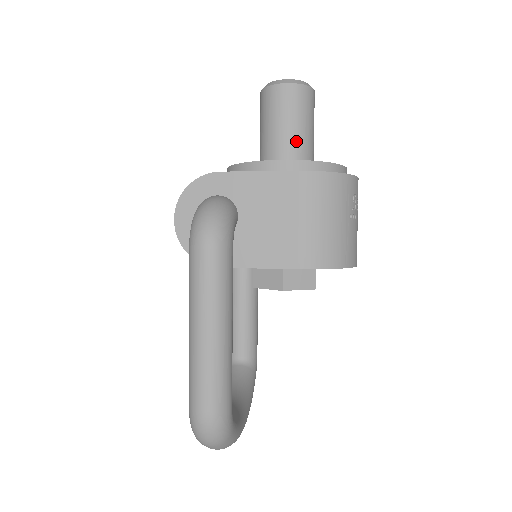
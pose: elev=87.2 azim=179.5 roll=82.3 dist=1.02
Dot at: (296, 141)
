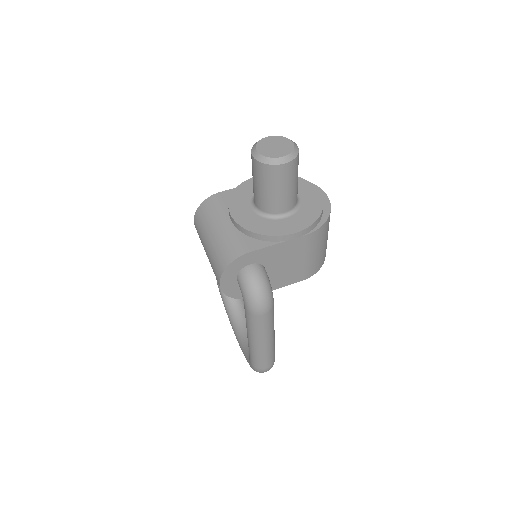
Dot at: (291, 198)
